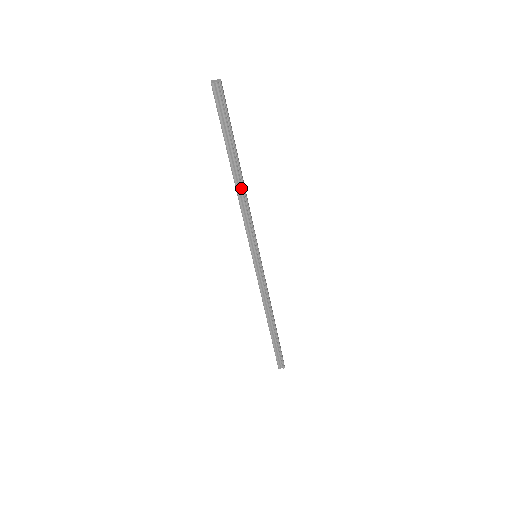
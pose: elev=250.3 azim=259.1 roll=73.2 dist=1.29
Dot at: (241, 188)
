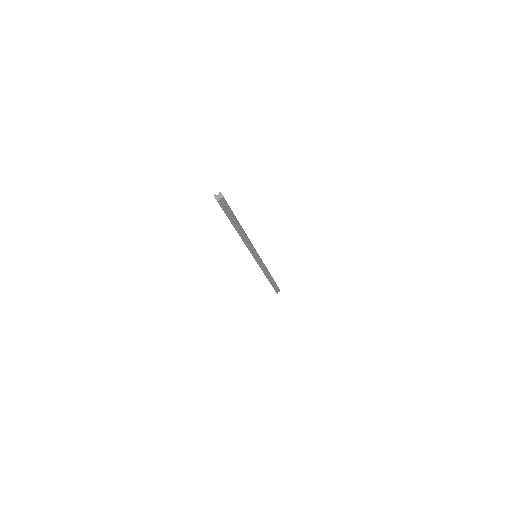
Dot at: (243, 235)
